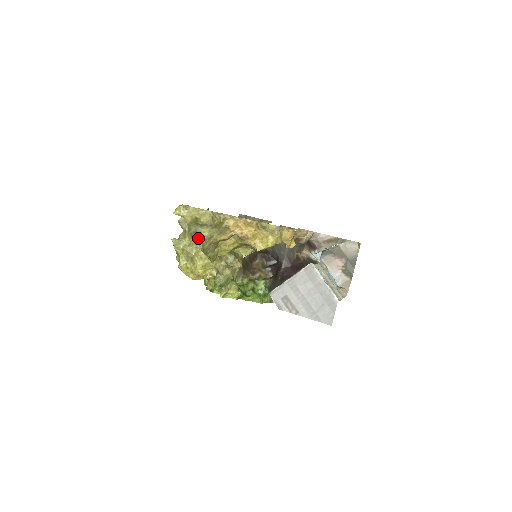
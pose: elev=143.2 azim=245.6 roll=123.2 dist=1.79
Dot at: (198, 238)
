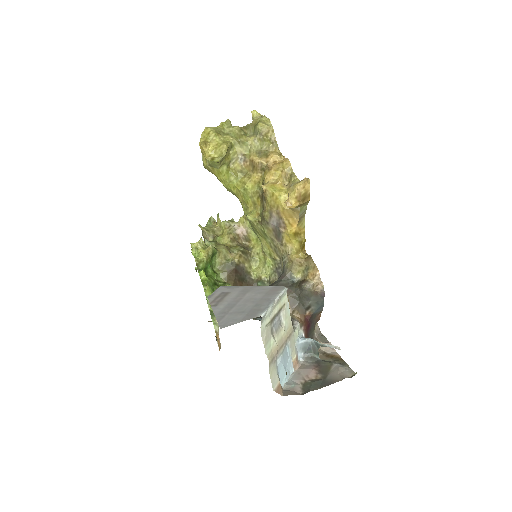
Dot at: (242, 137)
